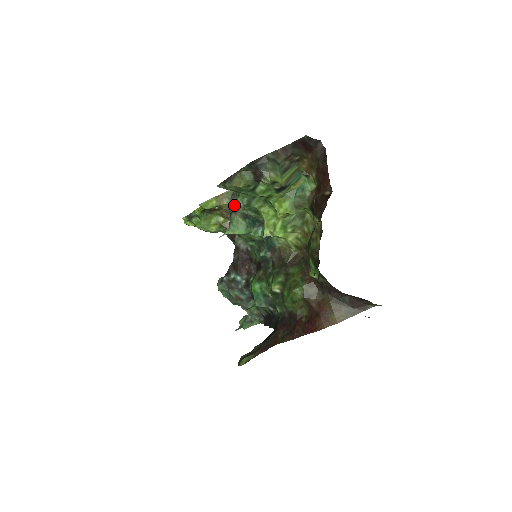
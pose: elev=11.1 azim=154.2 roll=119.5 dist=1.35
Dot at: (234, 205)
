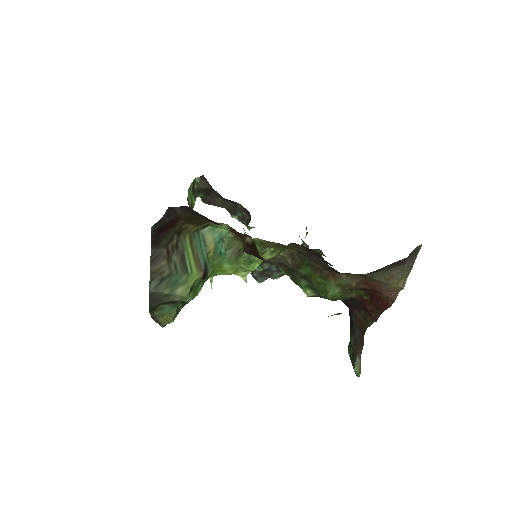
Dot at: occluded
